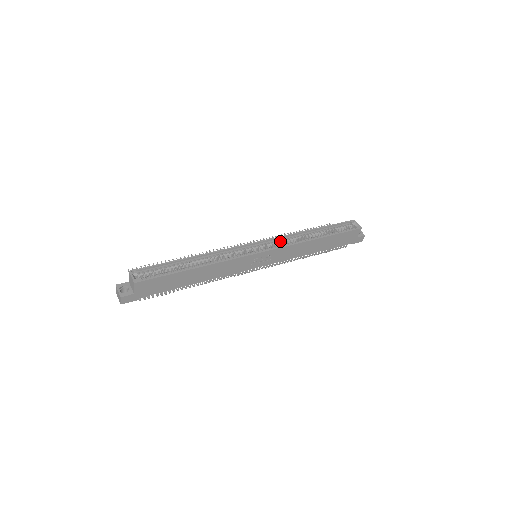
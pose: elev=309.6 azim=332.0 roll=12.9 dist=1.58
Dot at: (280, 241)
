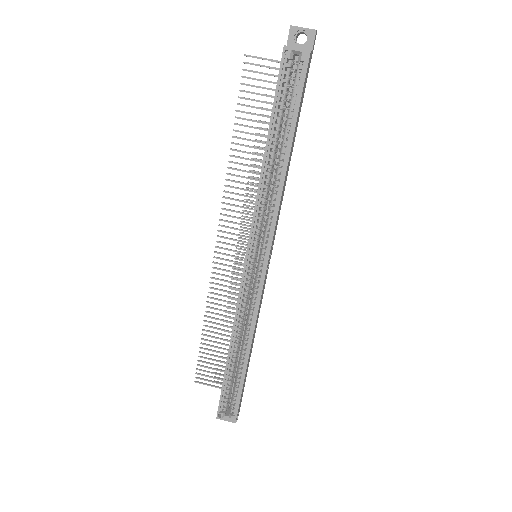
Dot at: (259, 226)
